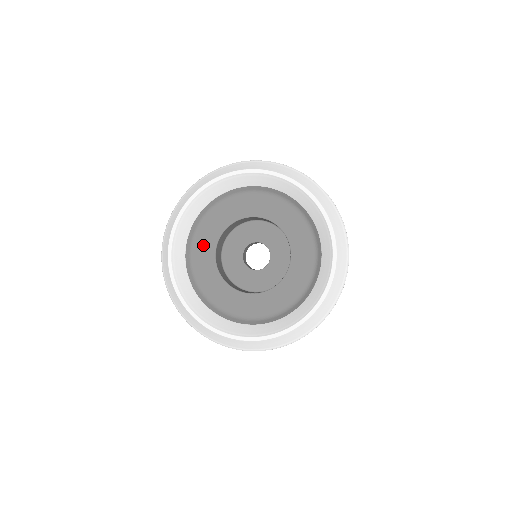
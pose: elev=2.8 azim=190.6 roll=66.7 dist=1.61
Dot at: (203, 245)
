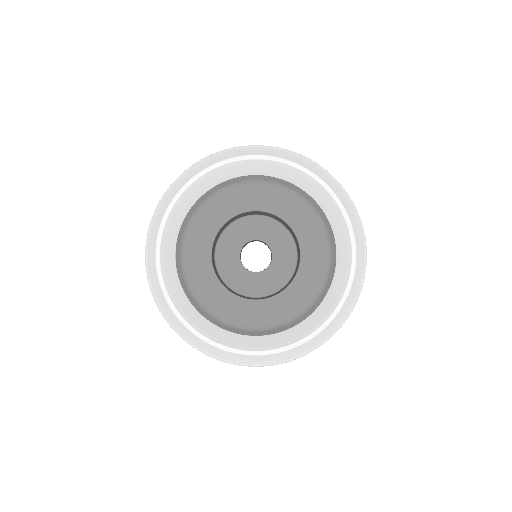
Dot at: (224, 203)
